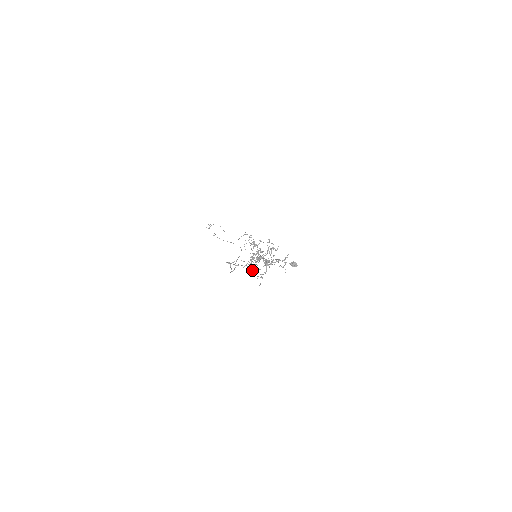
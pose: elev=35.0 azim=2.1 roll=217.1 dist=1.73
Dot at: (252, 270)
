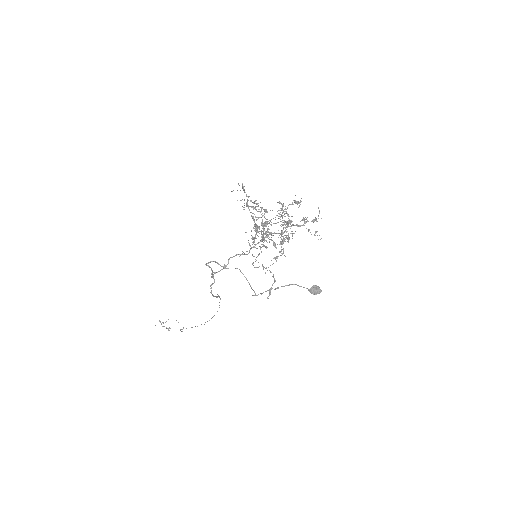
Dot at: (256, 257)
